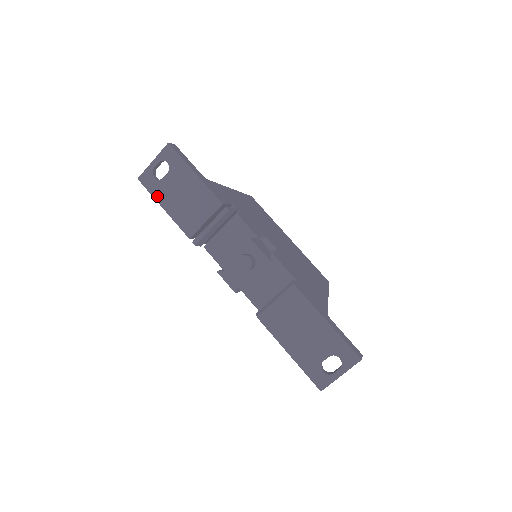
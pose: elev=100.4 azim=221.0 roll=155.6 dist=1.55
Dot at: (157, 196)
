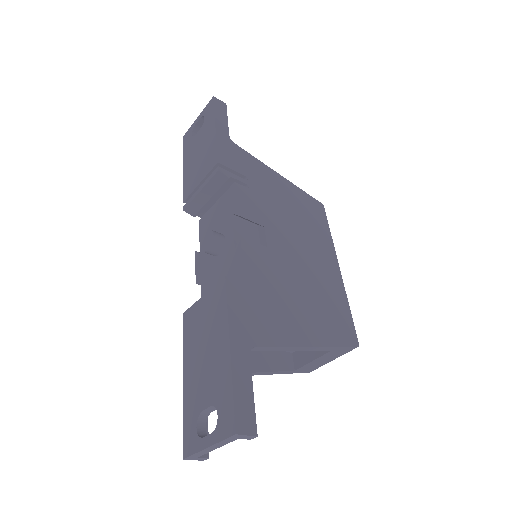
Dot at: (186, 154)
